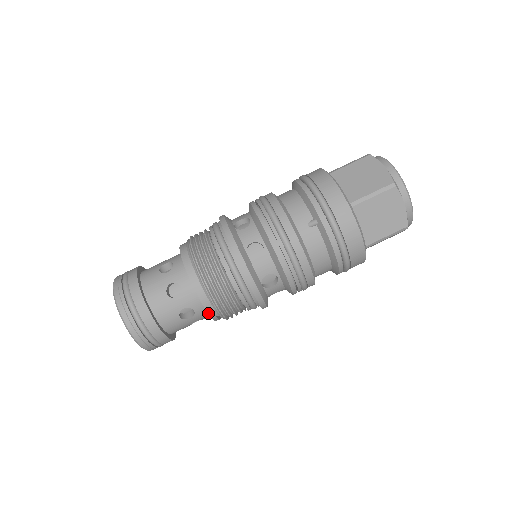
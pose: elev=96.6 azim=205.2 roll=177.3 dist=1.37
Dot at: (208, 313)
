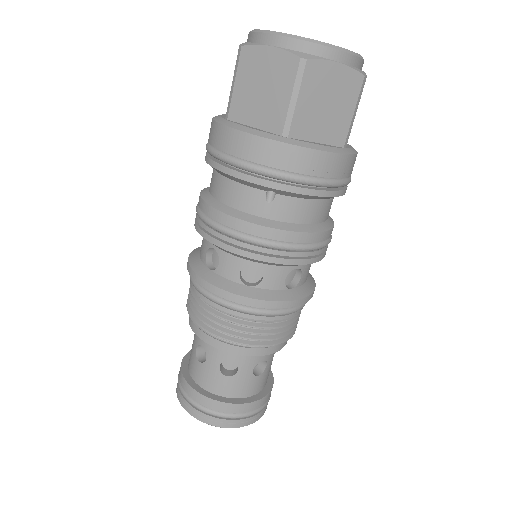
Dot at: (275, 352)
